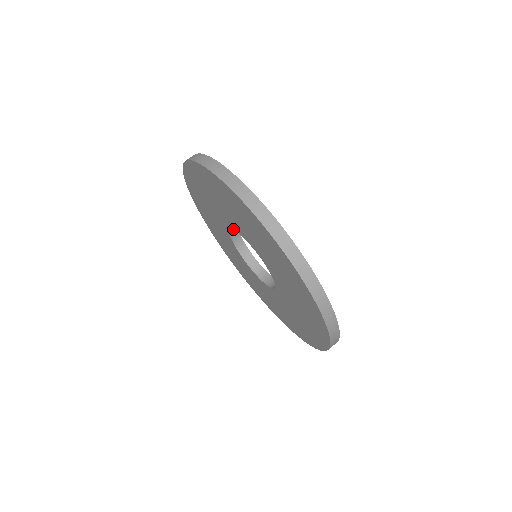
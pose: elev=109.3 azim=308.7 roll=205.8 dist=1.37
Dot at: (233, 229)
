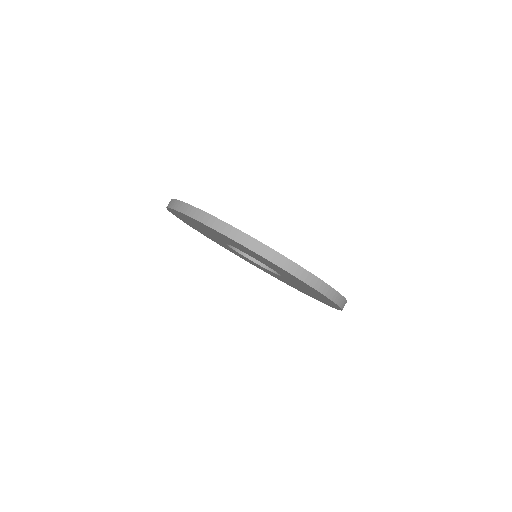
Dot at: (228, 244)
